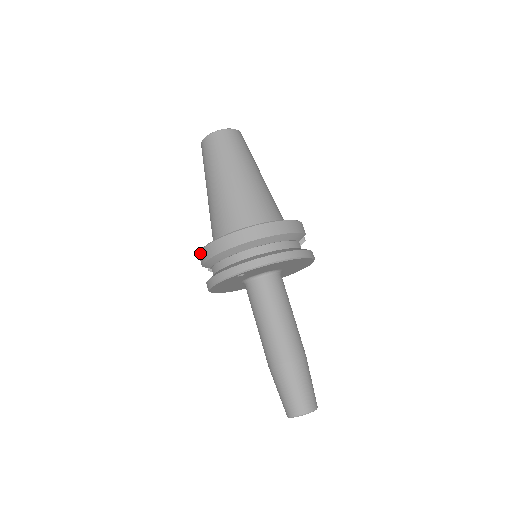
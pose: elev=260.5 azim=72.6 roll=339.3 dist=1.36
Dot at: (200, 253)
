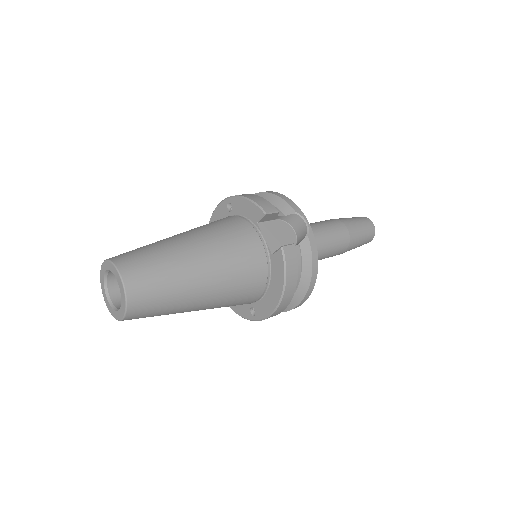
Dot at: occluded
